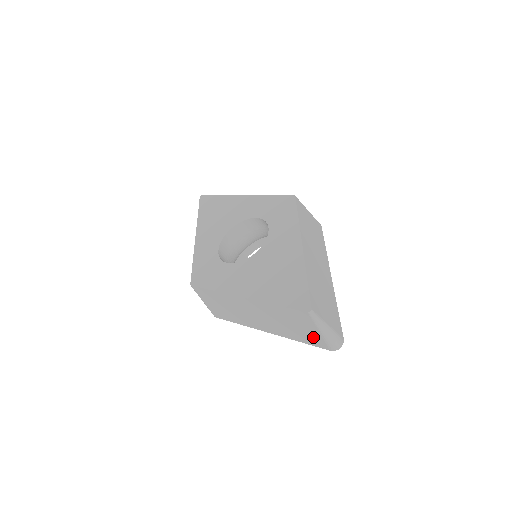
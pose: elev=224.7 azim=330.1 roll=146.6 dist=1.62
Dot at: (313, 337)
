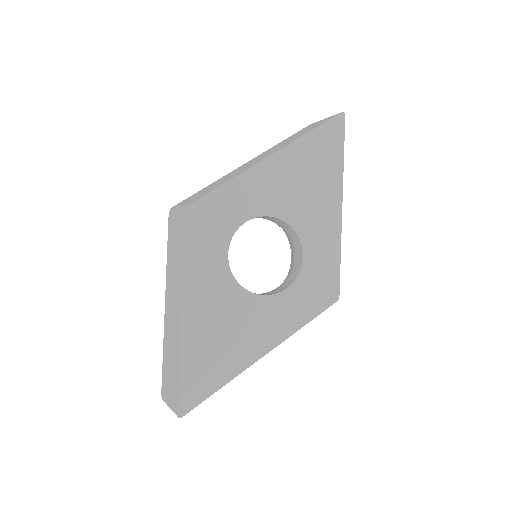
Dot at: (166, 385)
